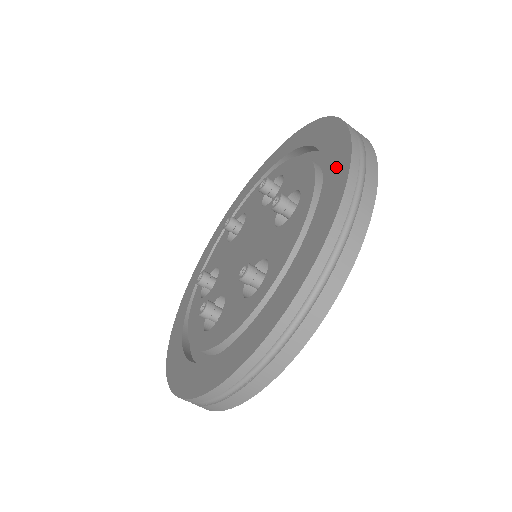
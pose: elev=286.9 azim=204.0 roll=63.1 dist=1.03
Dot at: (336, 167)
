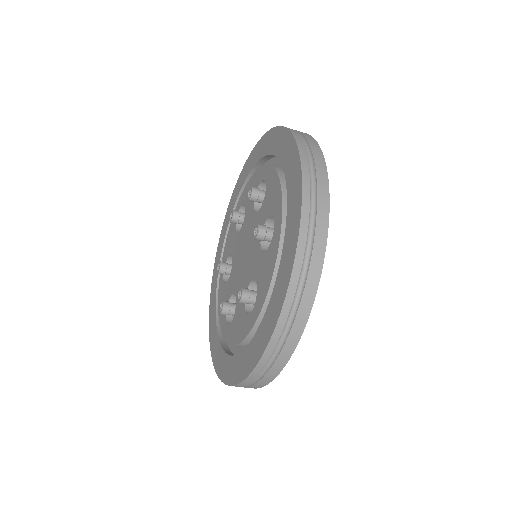
Dot at: (276, 141)
